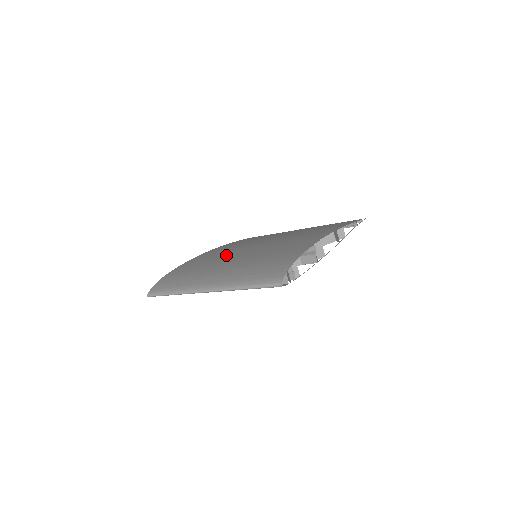
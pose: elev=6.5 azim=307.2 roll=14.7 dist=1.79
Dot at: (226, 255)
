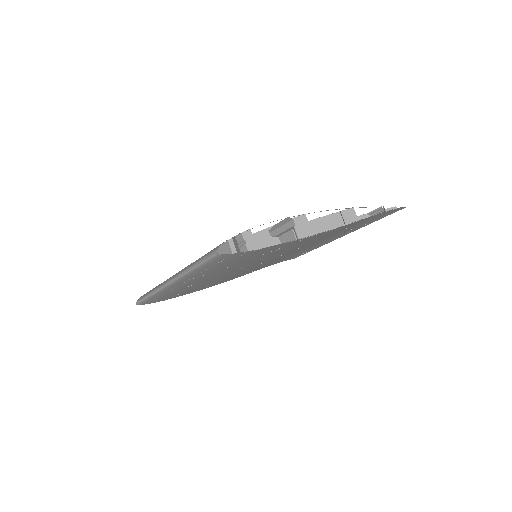
Dot at: occluded
